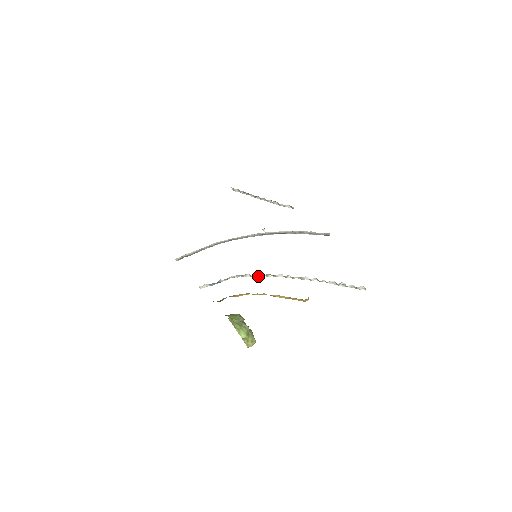
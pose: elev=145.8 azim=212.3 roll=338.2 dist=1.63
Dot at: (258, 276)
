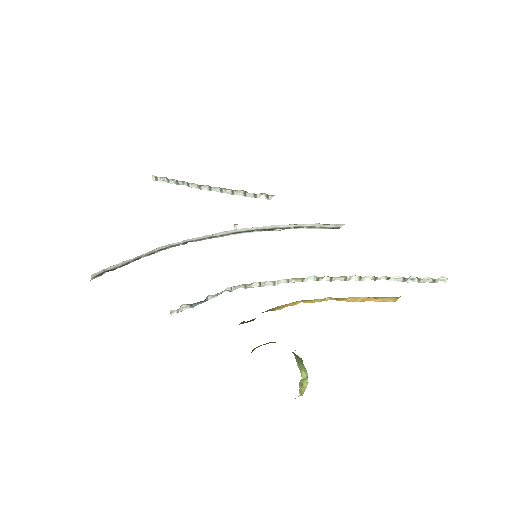
Dot at: (272, 284)
